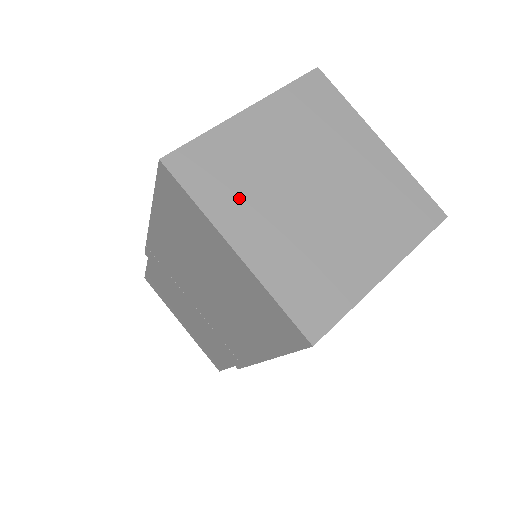
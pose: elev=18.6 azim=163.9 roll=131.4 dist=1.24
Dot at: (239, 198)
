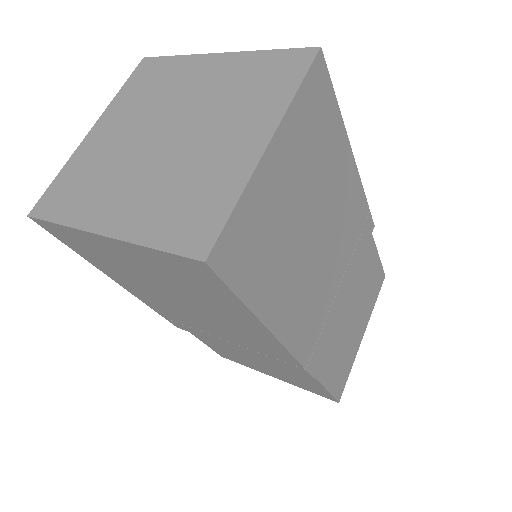
Dot at: (97, 193)
